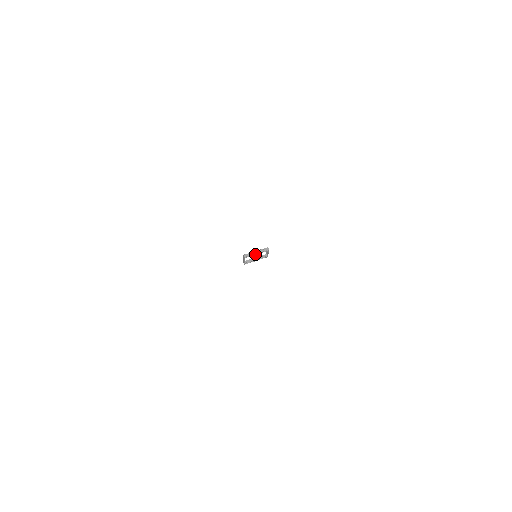
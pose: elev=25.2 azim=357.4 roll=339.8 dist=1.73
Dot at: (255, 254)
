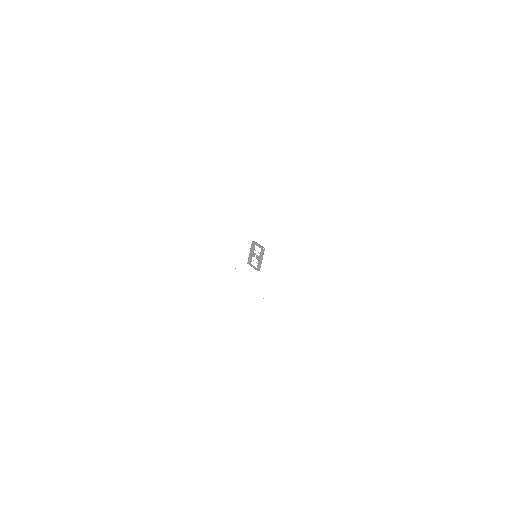
Dot at: (260, 260)
